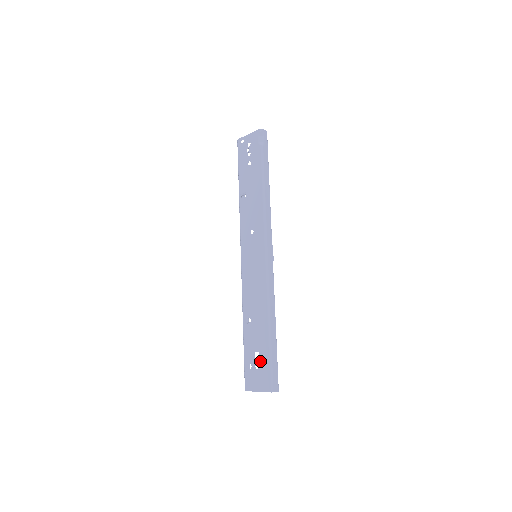
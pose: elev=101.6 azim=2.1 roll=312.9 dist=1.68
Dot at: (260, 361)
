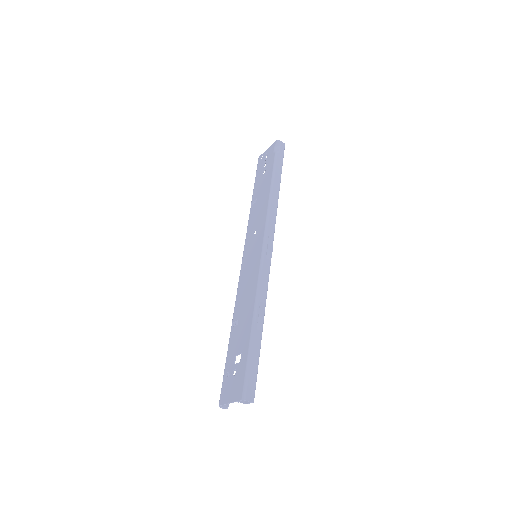
Dot at: (238, 365)
